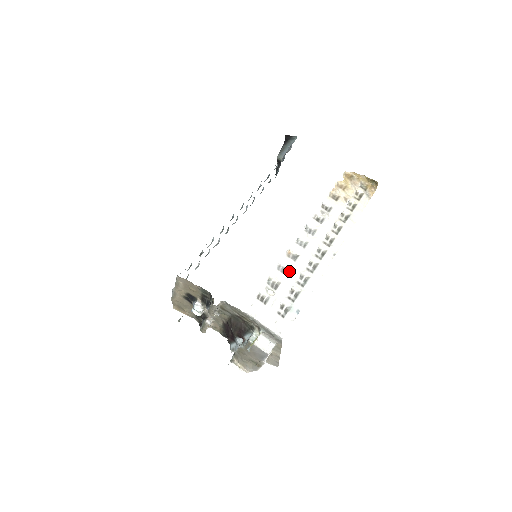
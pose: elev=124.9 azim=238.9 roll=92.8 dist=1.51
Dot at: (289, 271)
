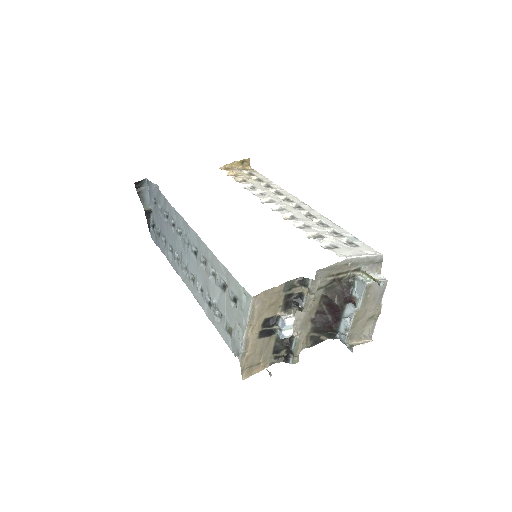
Dot at: (307, 225)
